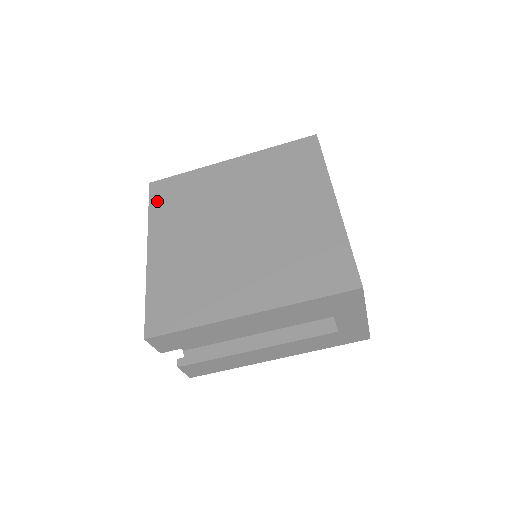
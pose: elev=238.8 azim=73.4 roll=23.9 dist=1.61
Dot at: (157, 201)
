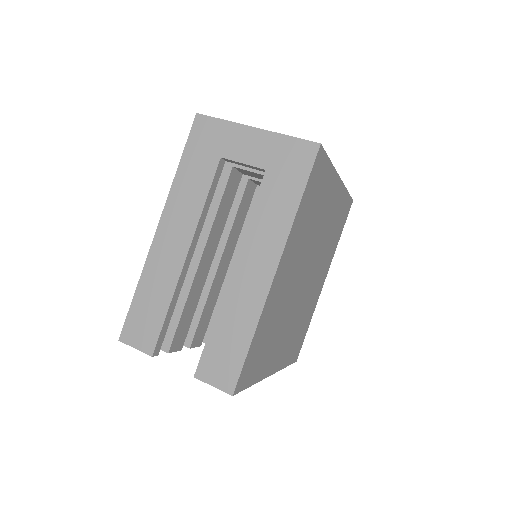
Dot at: occluded
